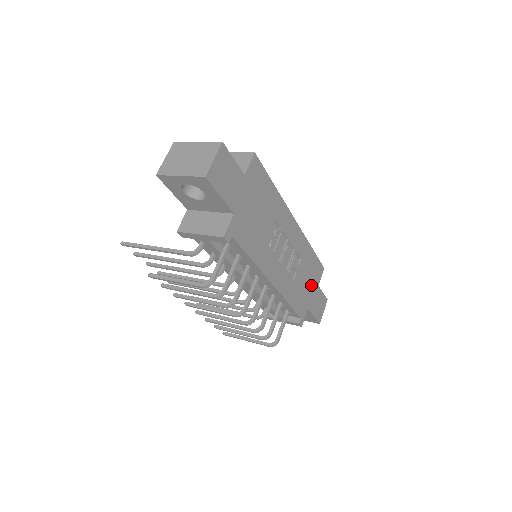
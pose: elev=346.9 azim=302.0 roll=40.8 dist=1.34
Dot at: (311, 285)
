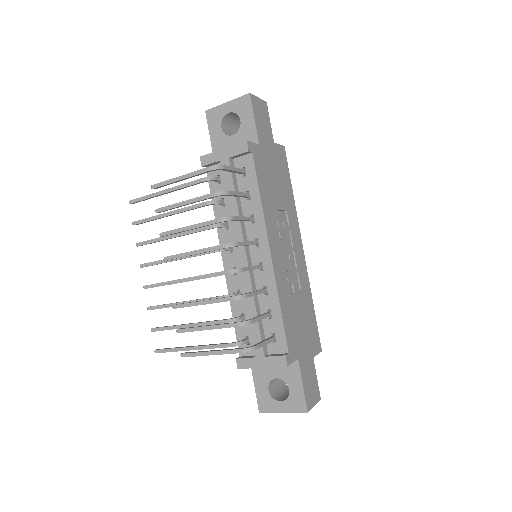
Dot at: (306, 340)
